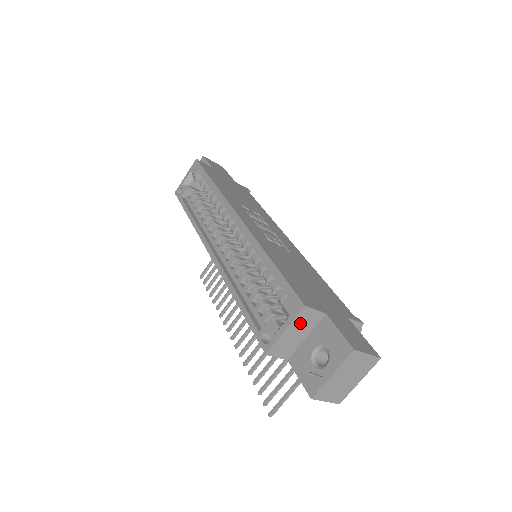
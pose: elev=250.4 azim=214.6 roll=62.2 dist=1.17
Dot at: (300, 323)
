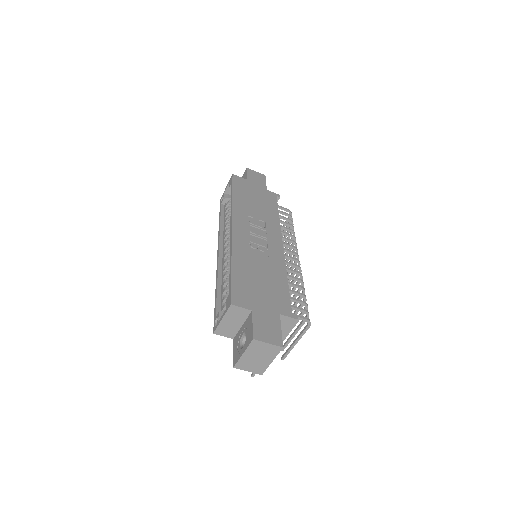
Dot at: (232, 315)
